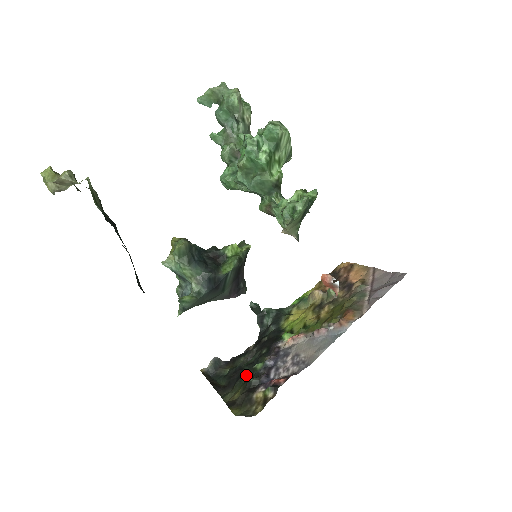
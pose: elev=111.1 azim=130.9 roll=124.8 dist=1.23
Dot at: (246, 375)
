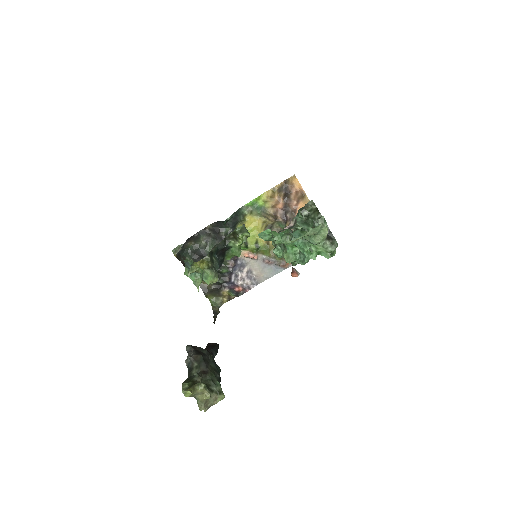
Dot at: occluded
